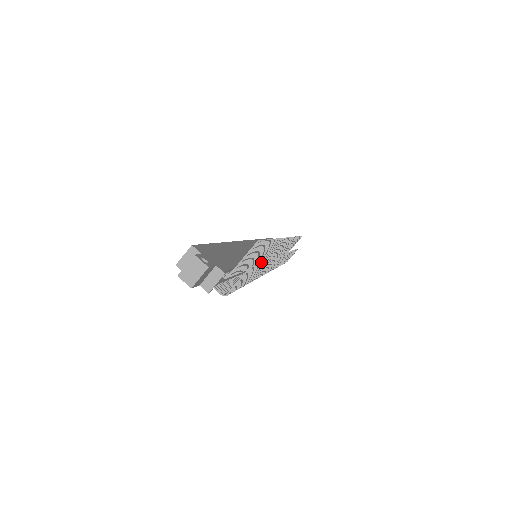
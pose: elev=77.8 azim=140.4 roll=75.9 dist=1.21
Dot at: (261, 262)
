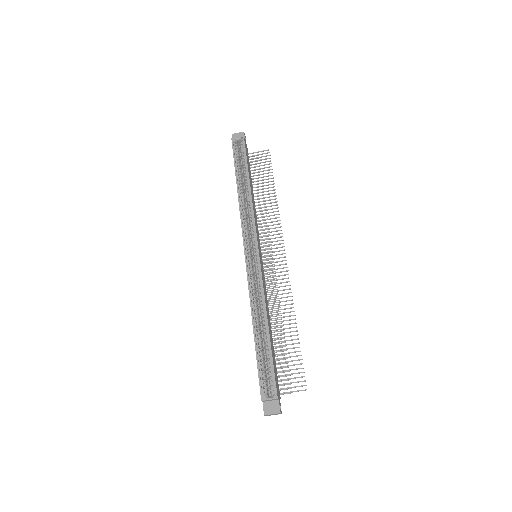
Dot at: occluded
